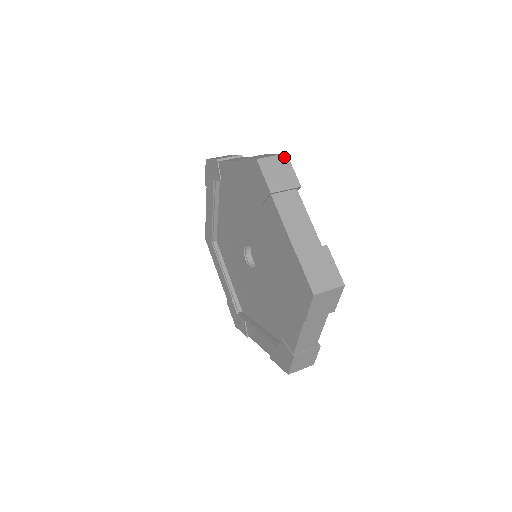
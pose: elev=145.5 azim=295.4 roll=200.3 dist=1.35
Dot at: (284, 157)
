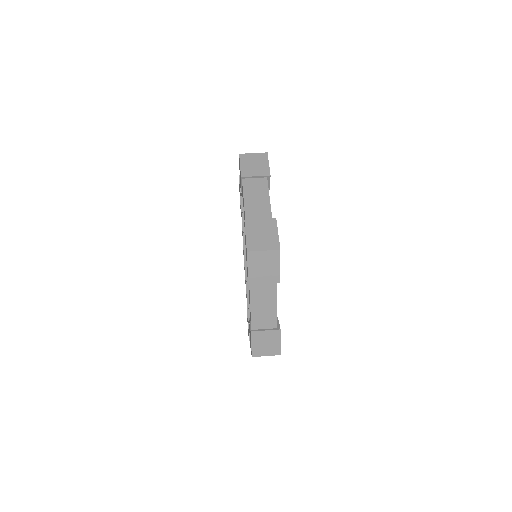
Dot at: (264, 155)
